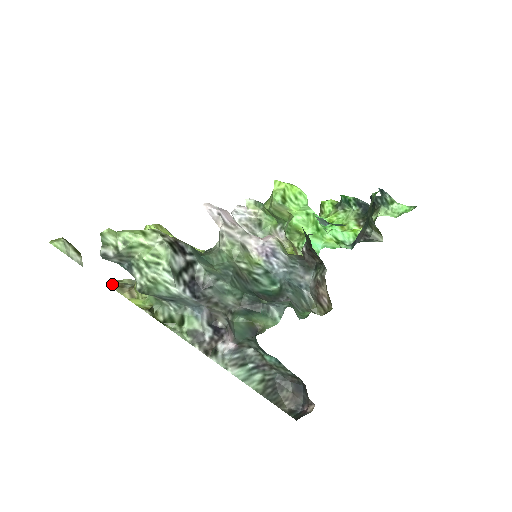
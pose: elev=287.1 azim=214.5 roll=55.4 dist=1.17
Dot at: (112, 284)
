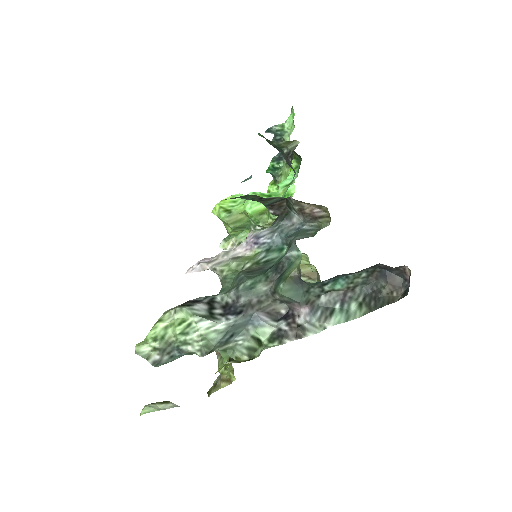
Dot at: (210, 393)
